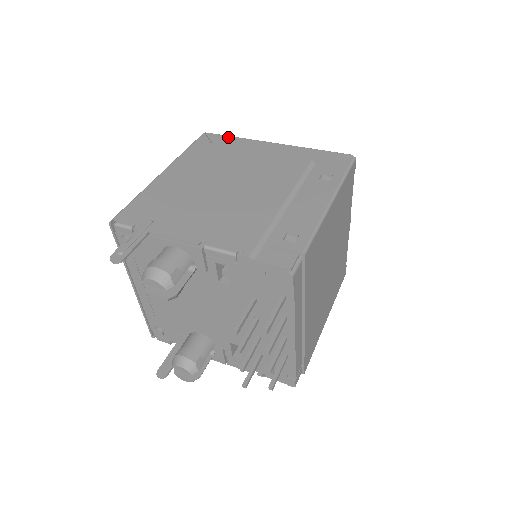
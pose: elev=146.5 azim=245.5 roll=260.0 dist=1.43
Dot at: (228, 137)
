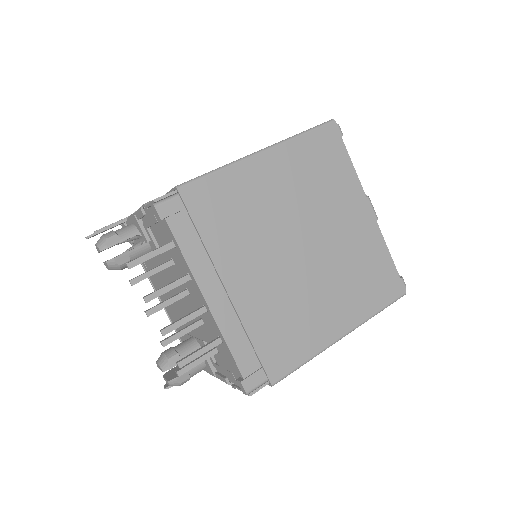
Dot at: occluded
